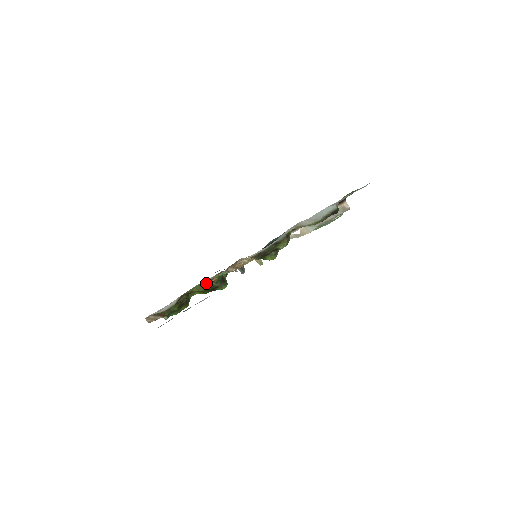
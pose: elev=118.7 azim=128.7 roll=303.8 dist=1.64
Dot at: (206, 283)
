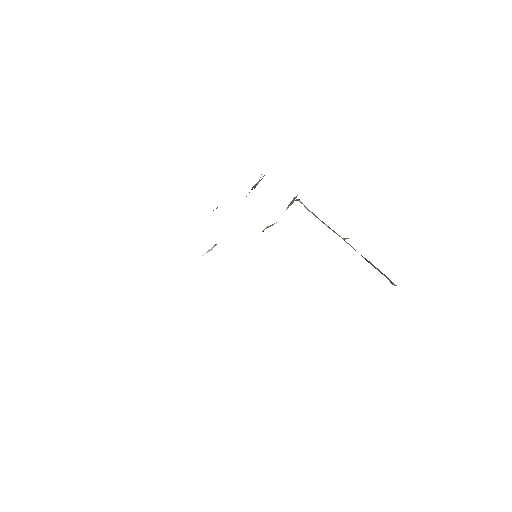
Dot at: occluded
